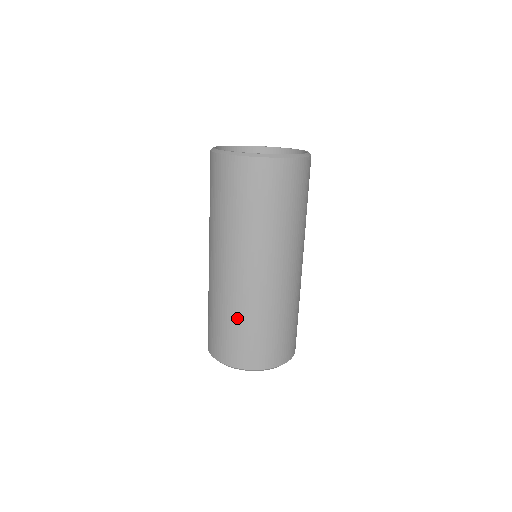
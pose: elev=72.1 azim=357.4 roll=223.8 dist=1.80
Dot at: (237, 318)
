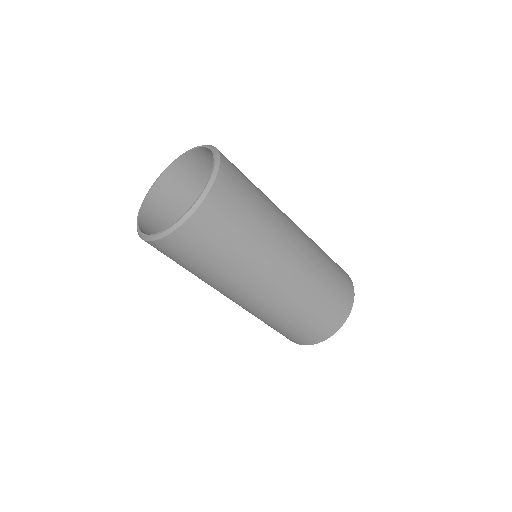
Dot at: (269, 323)
